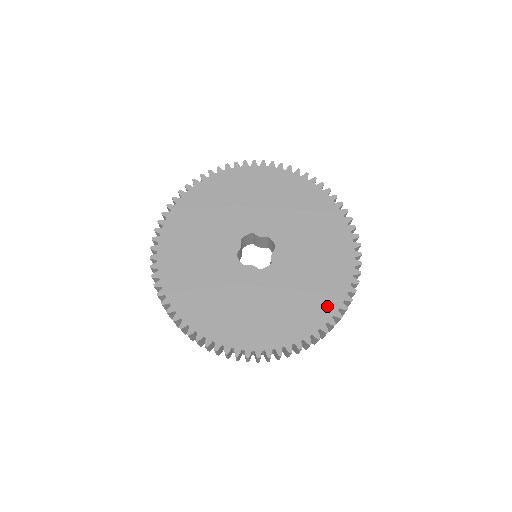
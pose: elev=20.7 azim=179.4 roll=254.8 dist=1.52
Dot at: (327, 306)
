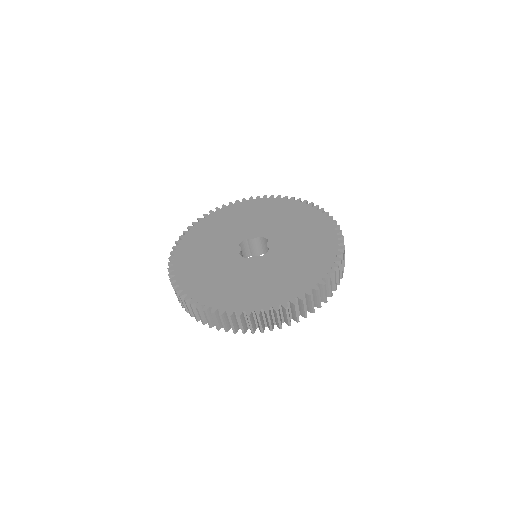
Dot at: (326, 257)
